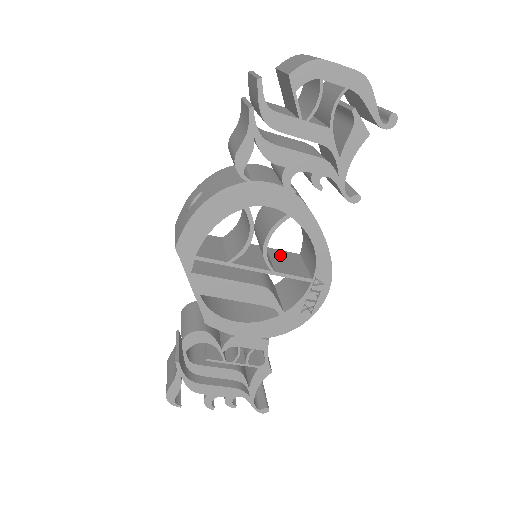
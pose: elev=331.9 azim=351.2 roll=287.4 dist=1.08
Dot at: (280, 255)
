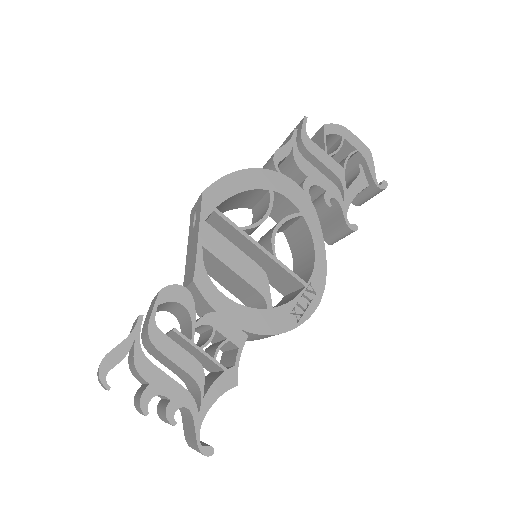
Dot at: occluded
